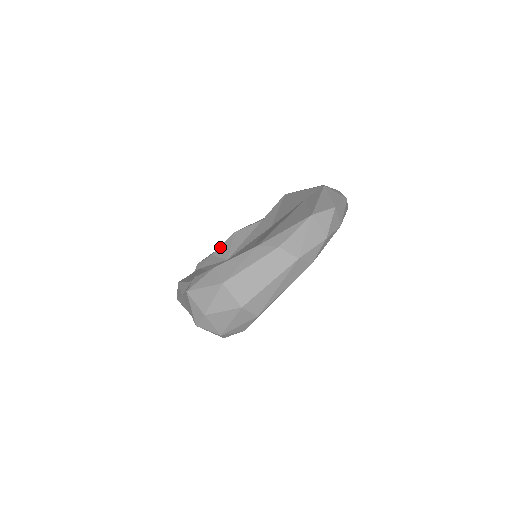
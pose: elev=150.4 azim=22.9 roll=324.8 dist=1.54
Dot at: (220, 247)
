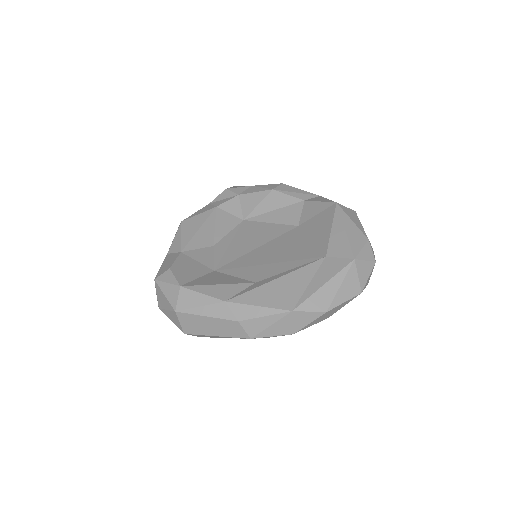
Dot at: (250, 194)
